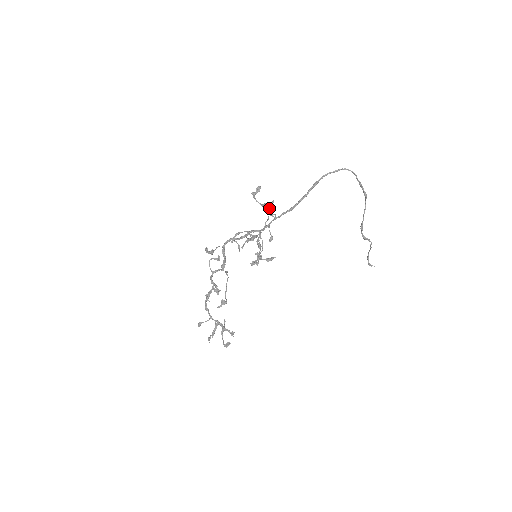
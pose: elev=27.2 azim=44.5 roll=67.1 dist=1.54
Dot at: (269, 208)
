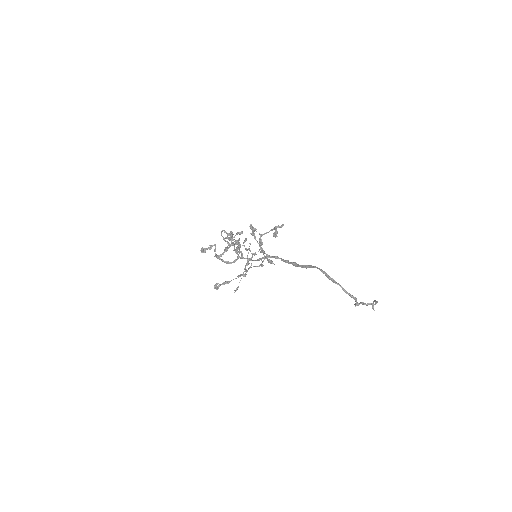
Dot at: (275, 231)
